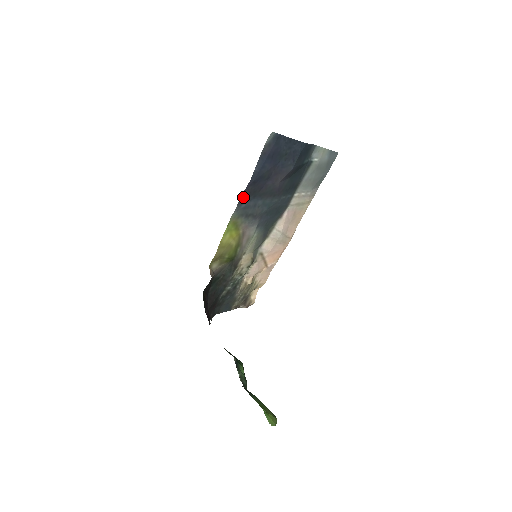
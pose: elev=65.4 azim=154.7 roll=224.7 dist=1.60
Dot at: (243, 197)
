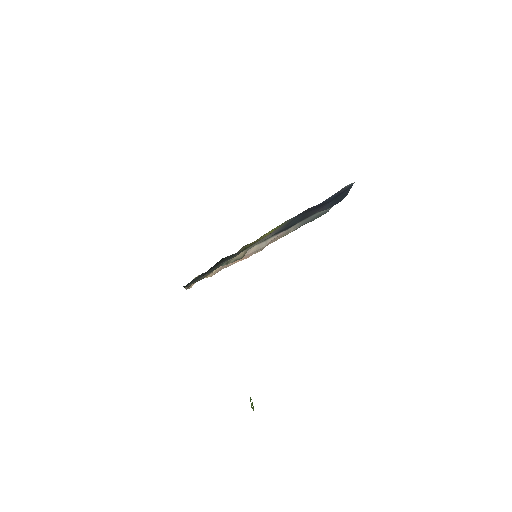
Dot at: occluded
